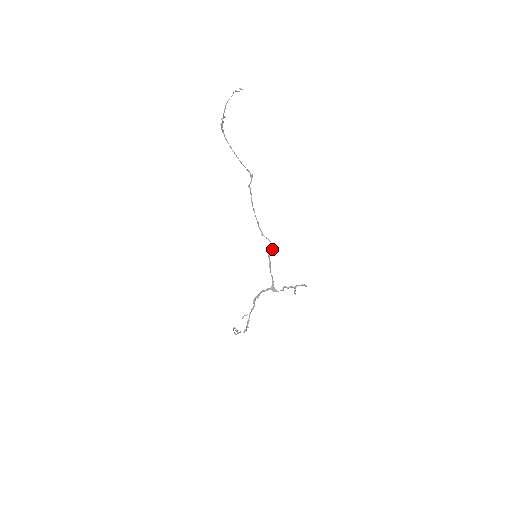
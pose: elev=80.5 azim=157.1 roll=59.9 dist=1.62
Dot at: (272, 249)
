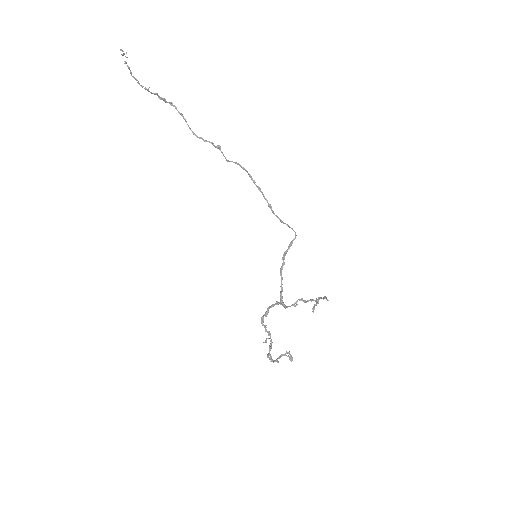
Dot at: (291, 242)
